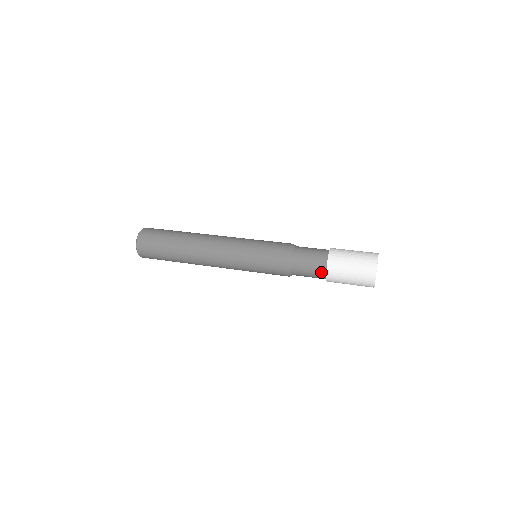
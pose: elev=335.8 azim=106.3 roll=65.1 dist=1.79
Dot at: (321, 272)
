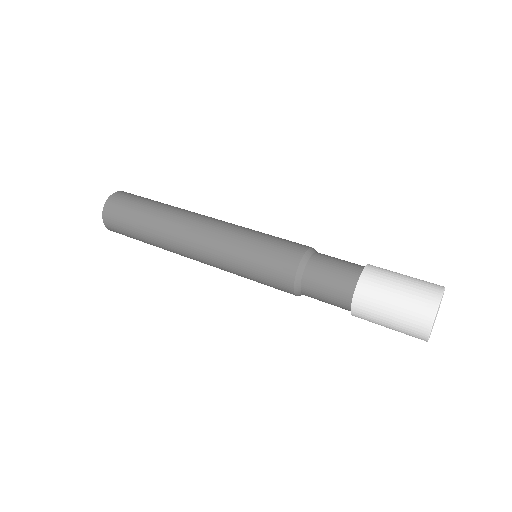
Dot at: (344, 303)
